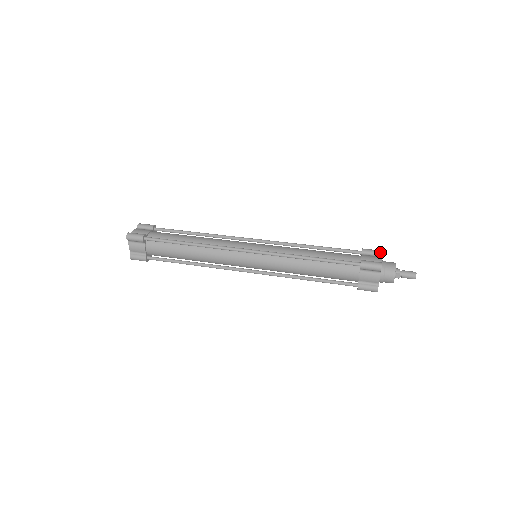
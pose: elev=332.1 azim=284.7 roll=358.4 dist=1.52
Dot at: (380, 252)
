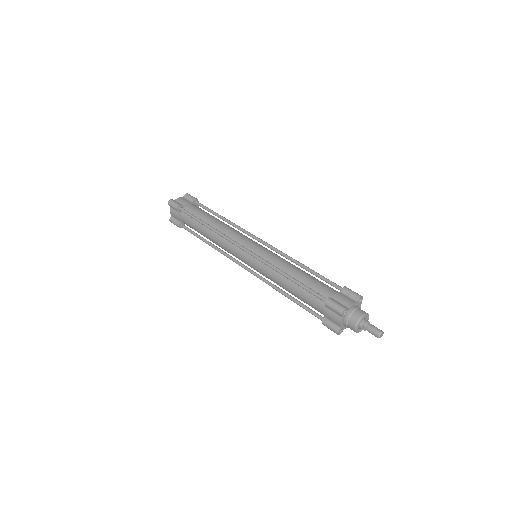
Dot at: (358, 297)
